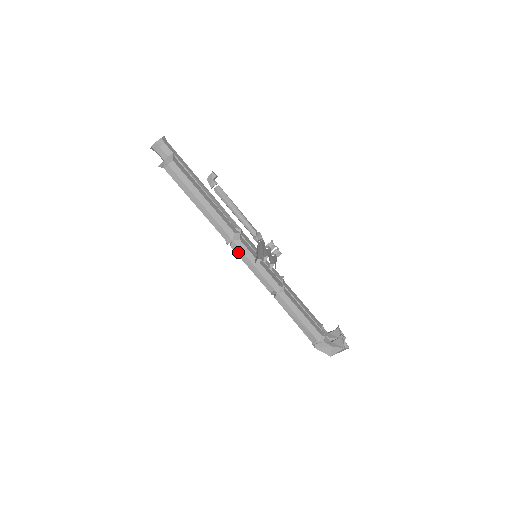
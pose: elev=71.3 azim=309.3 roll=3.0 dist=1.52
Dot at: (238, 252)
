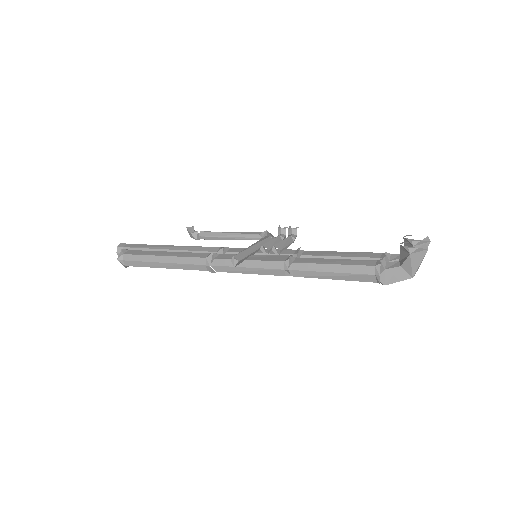
Dot at: (224, 270)
